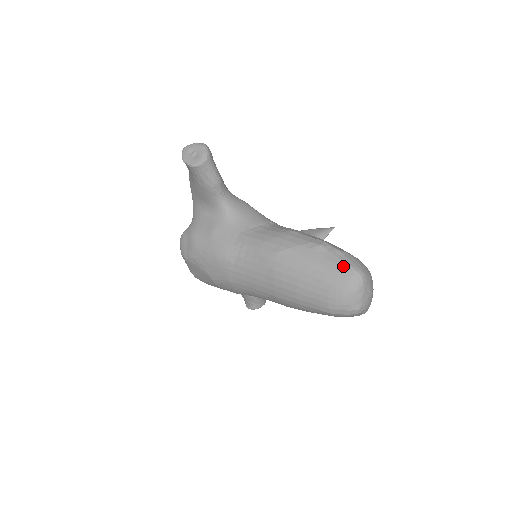
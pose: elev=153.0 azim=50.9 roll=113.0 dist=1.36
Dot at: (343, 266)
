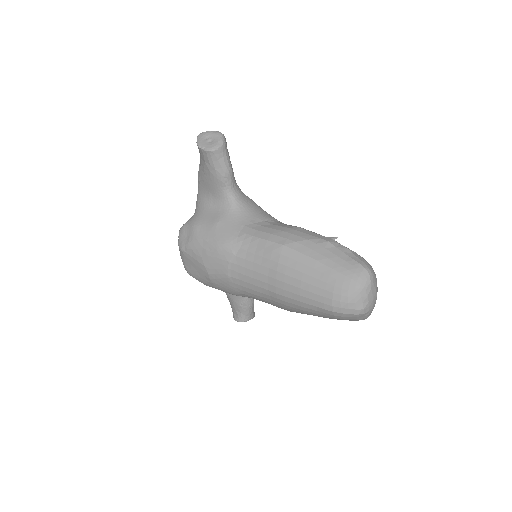
Dot at: (351, 262)
